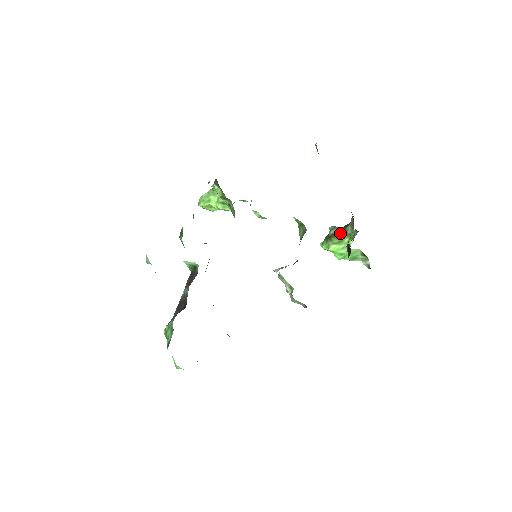
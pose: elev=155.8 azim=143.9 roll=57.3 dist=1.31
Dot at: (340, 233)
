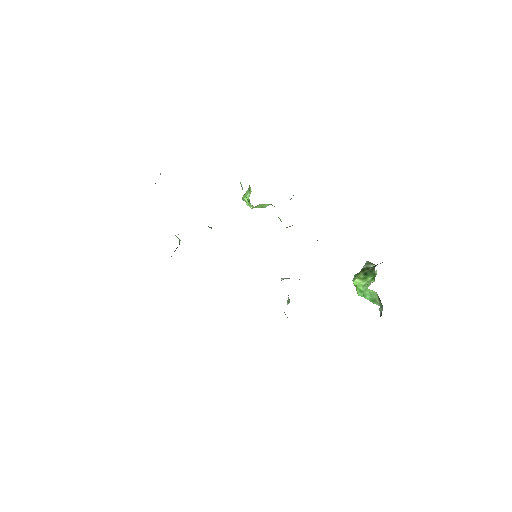
Dot at: (369, 270)
